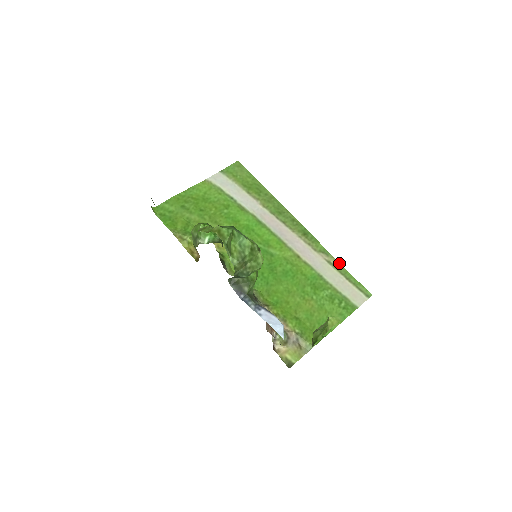
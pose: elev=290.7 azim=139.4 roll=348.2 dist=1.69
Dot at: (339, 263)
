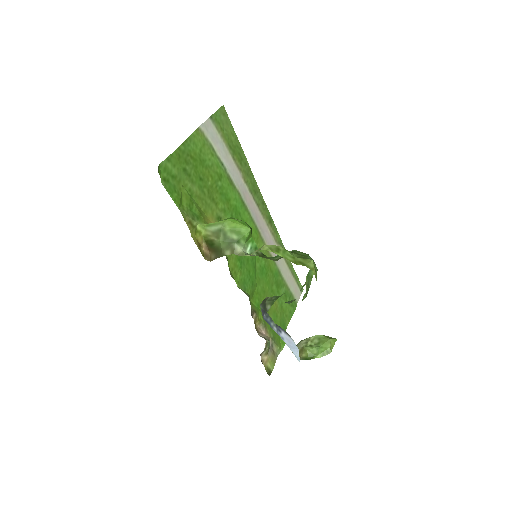
Dot at: occluded
